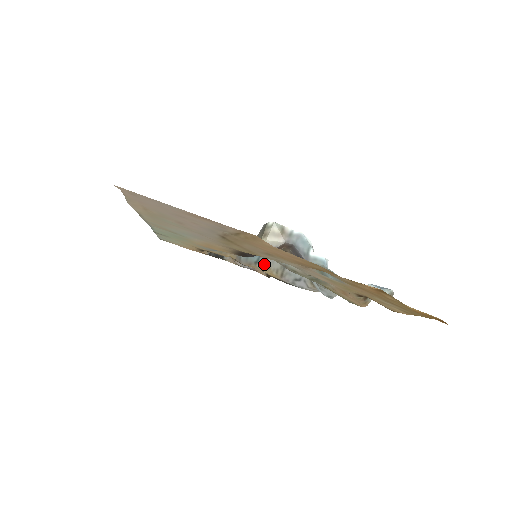
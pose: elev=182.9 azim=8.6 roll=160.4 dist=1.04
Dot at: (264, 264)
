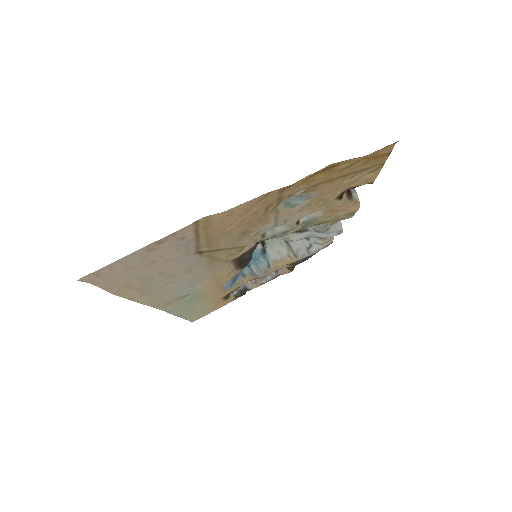
Dot at: (275, 261)
